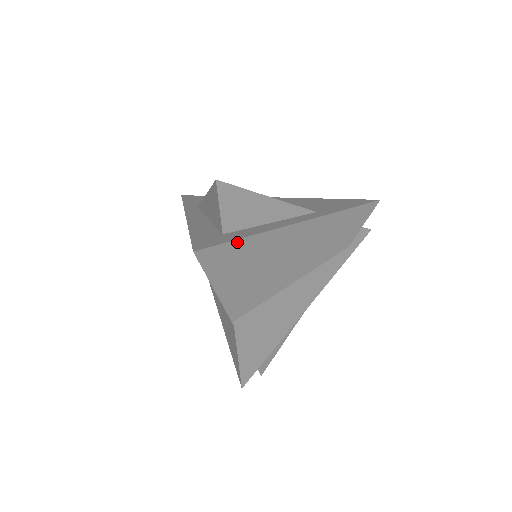
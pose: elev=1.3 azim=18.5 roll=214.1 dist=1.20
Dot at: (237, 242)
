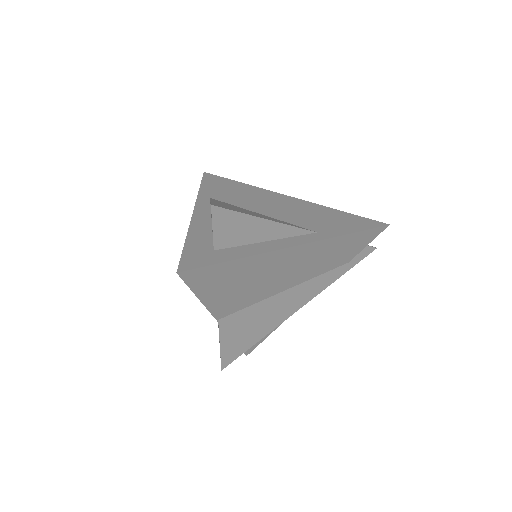
Dot at: (223, 264)
